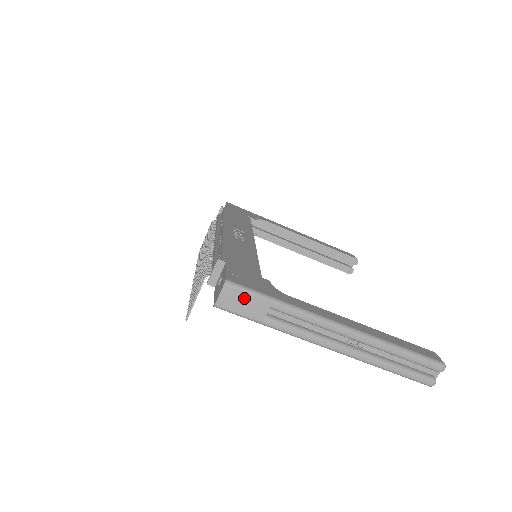
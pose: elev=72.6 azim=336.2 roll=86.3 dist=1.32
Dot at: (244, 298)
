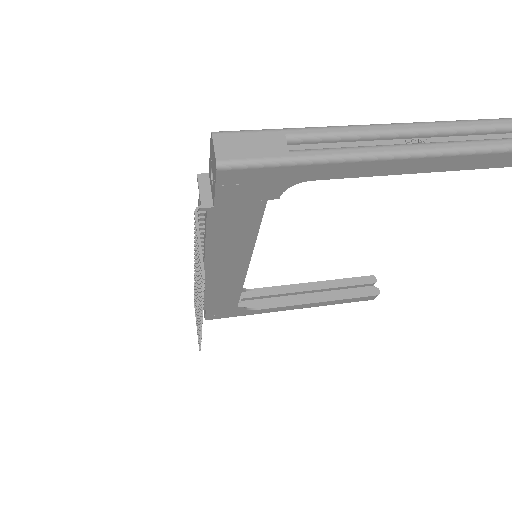
Dot at: (247, 139)
